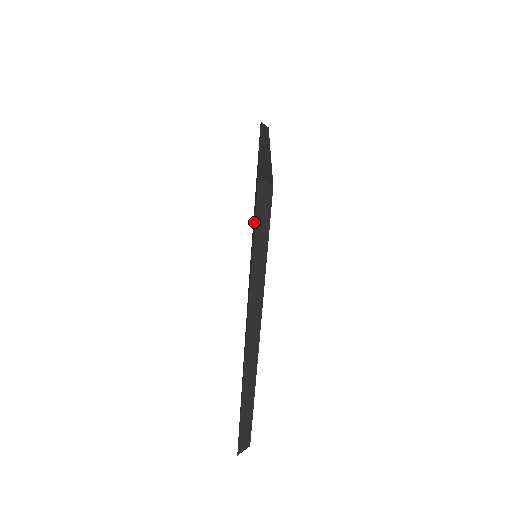
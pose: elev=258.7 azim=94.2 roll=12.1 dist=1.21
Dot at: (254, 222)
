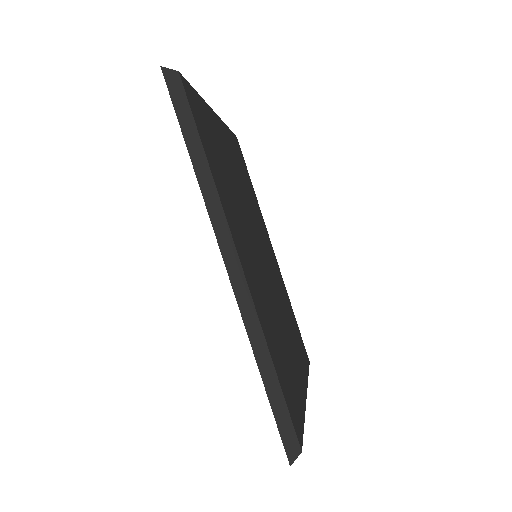
Dot at: occluded
